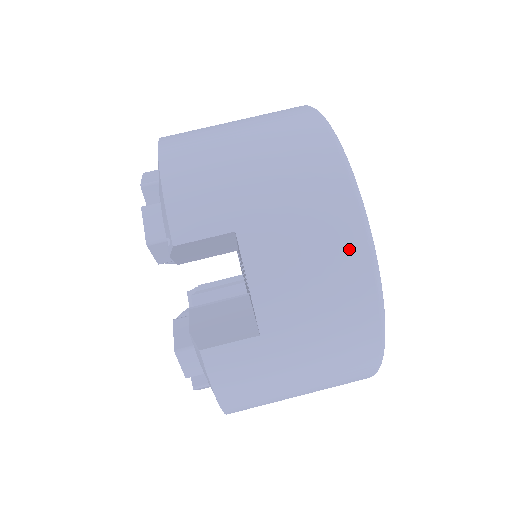
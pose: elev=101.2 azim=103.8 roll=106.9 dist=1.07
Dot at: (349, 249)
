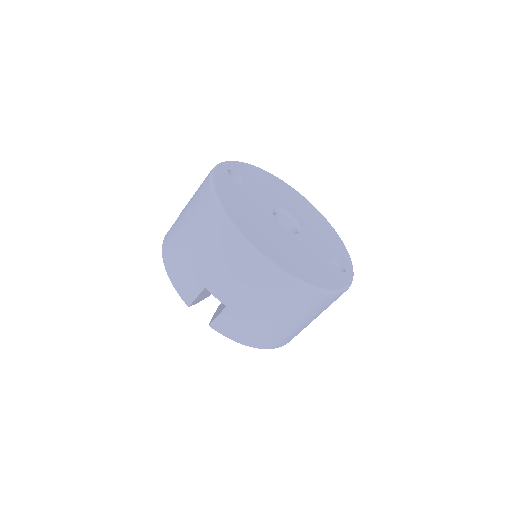
Dot at: occluded
